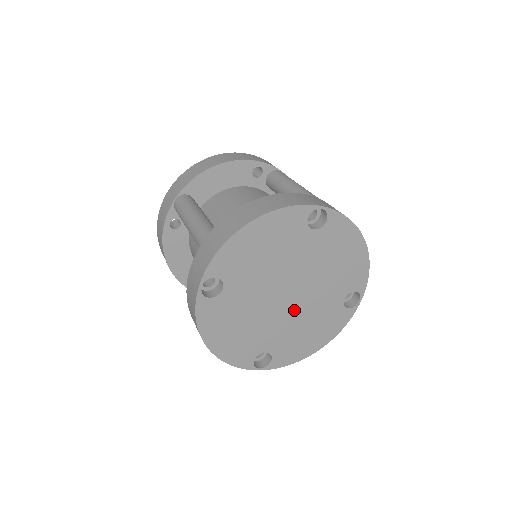
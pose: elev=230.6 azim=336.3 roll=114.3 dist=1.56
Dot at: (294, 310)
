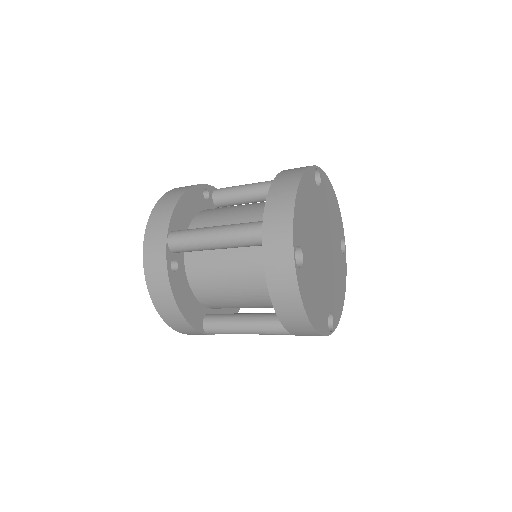
Dot at: (329, 265)
